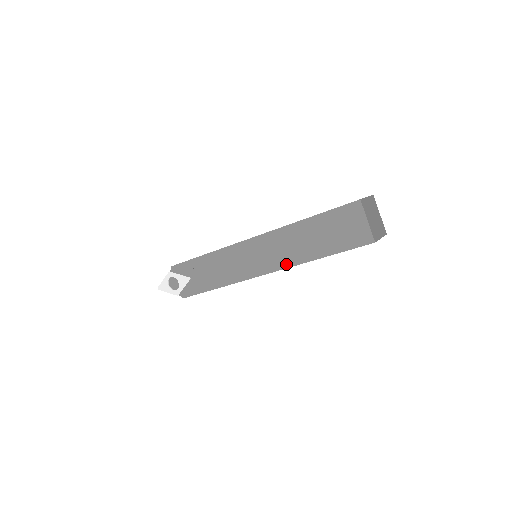
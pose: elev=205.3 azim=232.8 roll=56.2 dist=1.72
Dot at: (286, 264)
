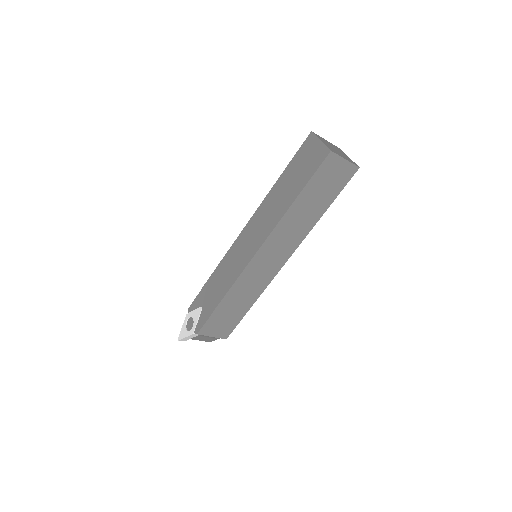
Dot at: (270, 228)
